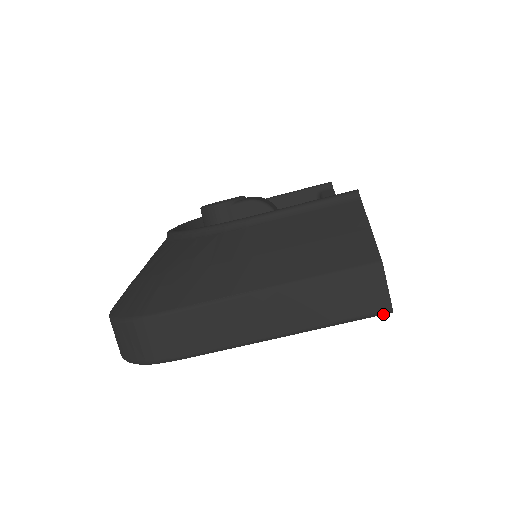
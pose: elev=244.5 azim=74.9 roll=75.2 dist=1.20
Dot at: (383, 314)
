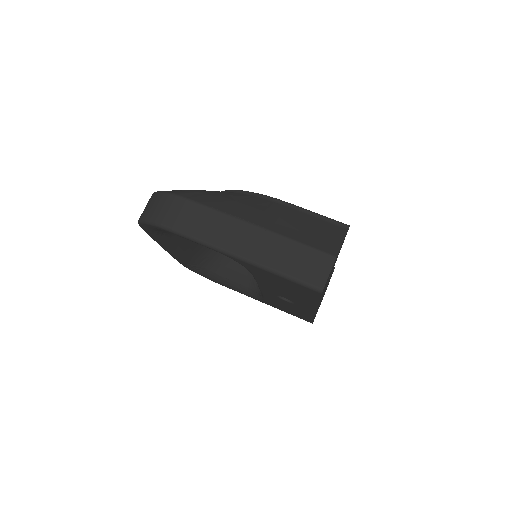
Dot at: (315, 290)
